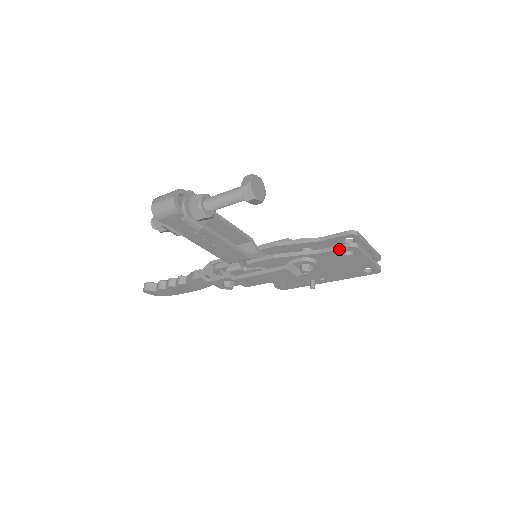
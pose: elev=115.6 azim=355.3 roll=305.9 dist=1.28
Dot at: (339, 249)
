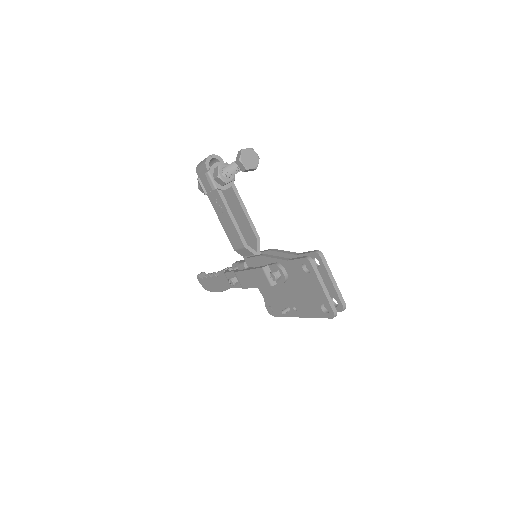
Dot at: (298, 259)
